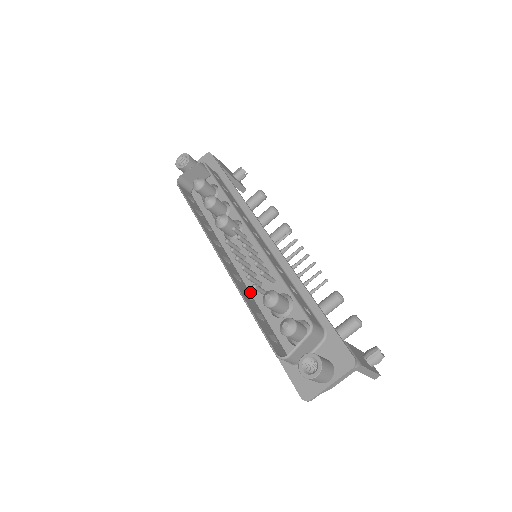
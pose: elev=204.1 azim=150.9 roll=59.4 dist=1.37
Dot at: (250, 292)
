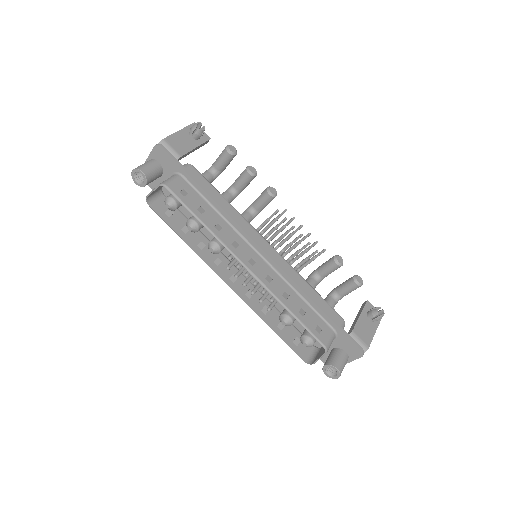
Dot at: occluded
